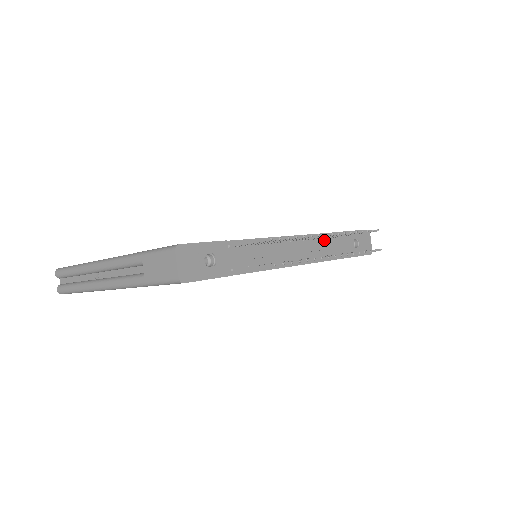
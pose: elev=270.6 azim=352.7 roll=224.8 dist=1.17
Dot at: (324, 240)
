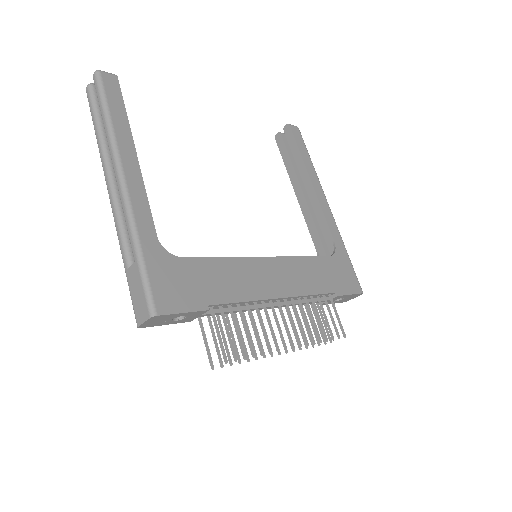
Dot at: (311, 297)
